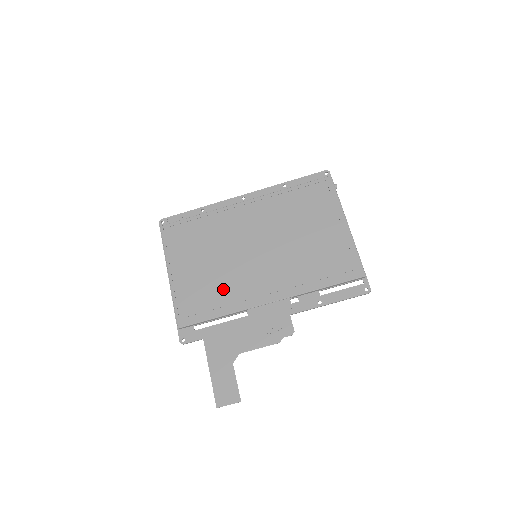
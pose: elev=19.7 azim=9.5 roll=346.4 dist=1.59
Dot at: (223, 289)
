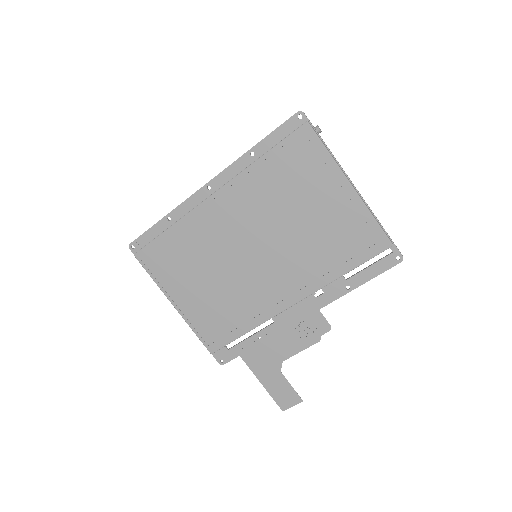
Dot at: (237, 305)
